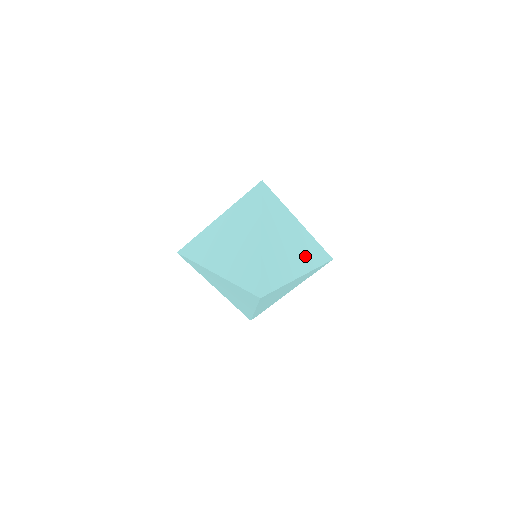
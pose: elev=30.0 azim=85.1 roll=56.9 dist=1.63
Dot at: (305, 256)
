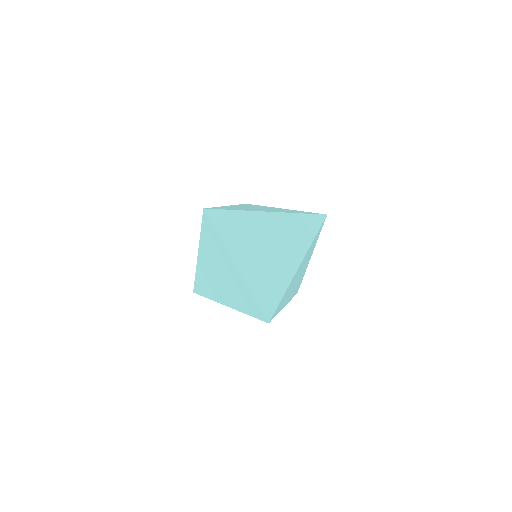
Dot at: (282, 211)
